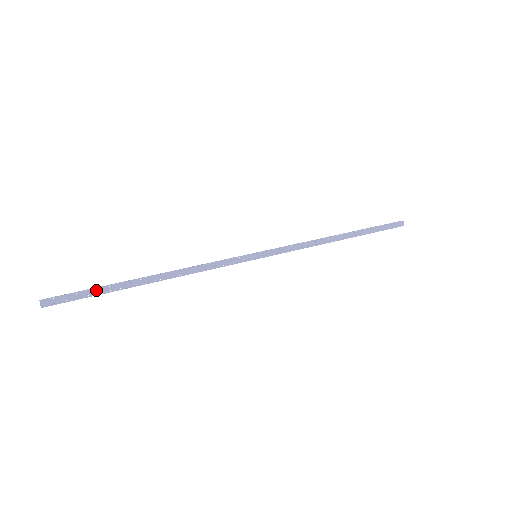
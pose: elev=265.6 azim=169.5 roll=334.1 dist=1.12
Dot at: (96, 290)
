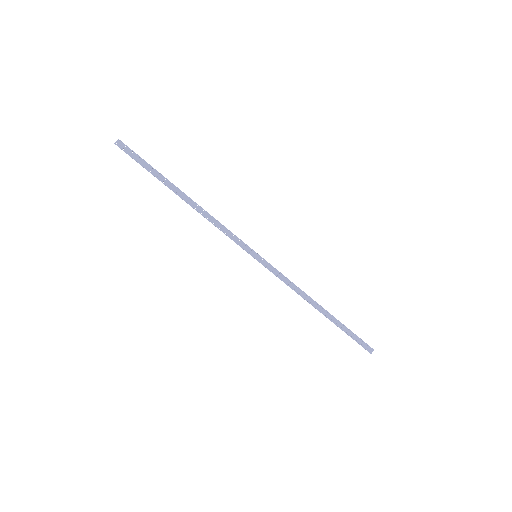
Dot at: (151, 167)
